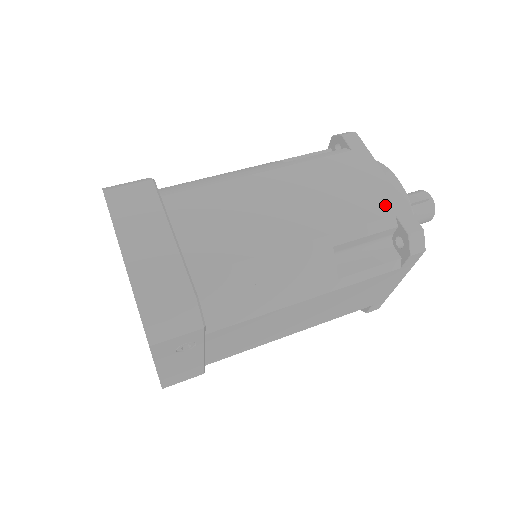
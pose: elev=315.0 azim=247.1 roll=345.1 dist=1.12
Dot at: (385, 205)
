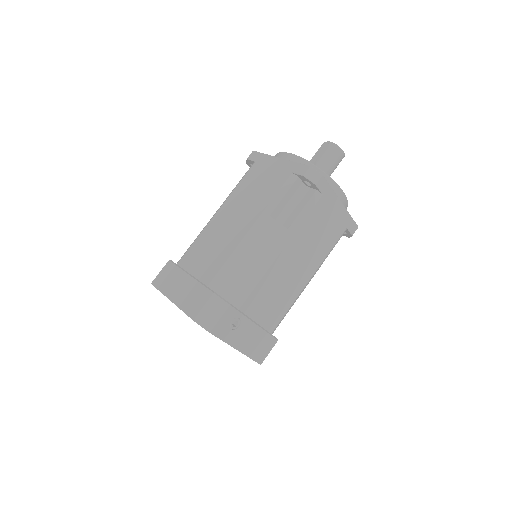
Dot at: (285, 173)
